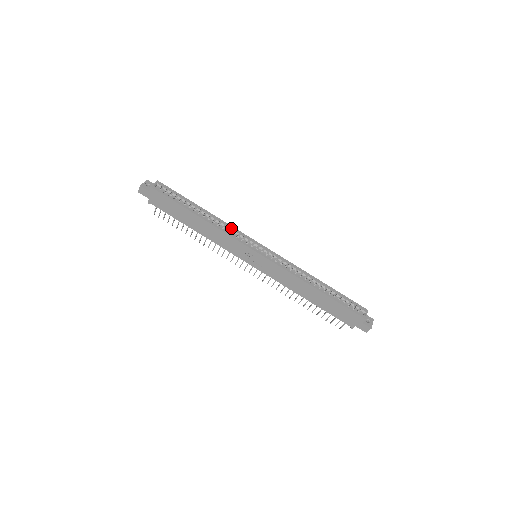
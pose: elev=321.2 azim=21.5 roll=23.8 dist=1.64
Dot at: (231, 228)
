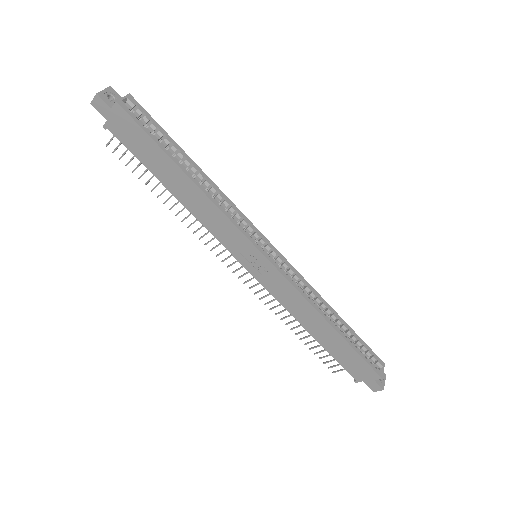
Dot at: (232, 206)
